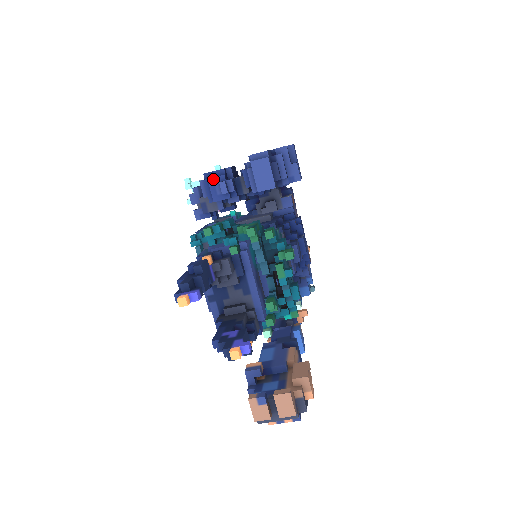
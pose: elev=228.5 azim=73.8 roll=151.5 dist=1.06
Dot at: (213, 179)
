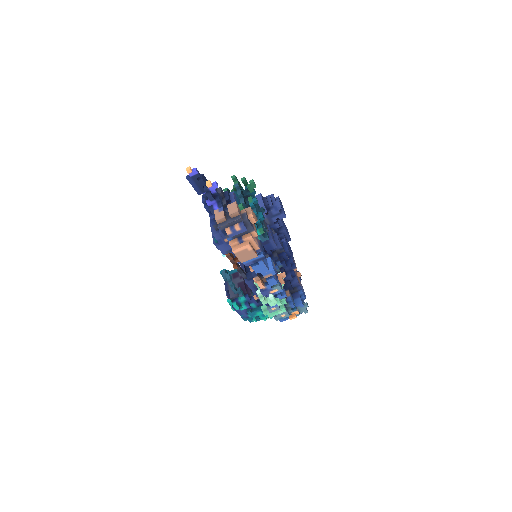
Dot at: occluded
